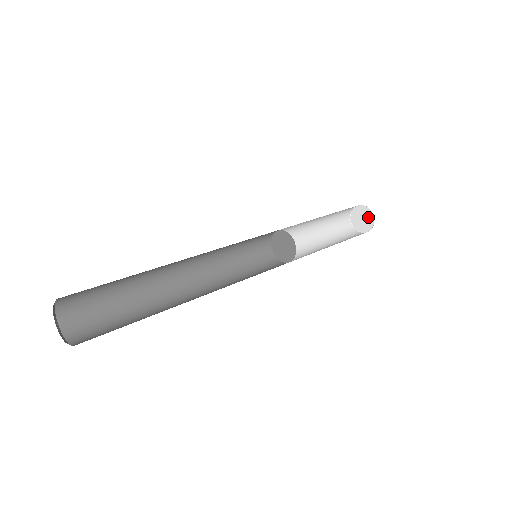
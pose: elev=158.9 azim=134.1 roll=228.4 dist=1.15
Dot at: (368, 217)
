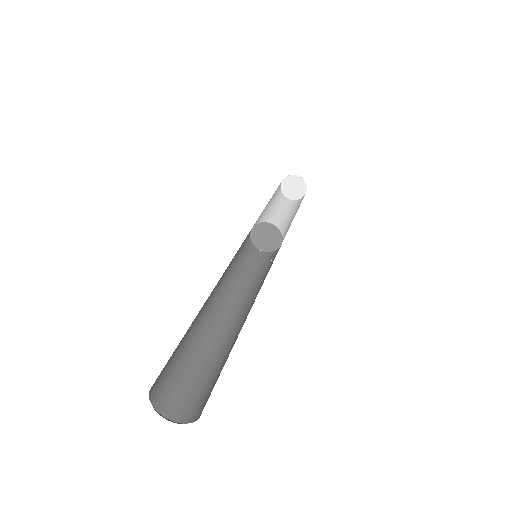
Dot at: (300, 190)
